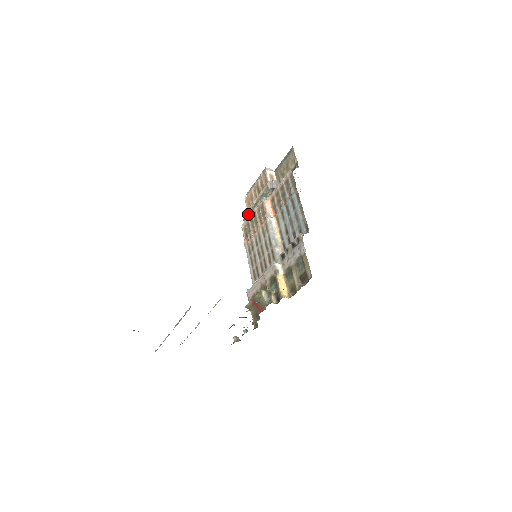
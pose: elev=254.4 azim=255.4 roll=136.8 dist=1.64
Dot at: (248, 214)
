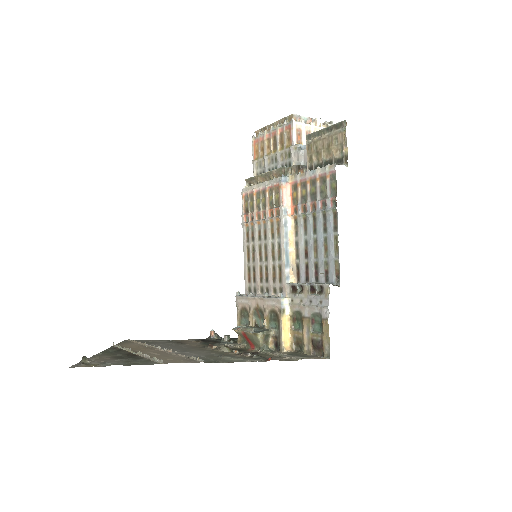
Dot at: (254, 179)
